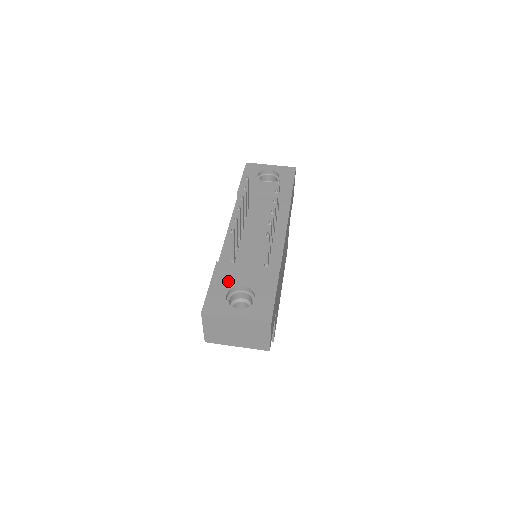
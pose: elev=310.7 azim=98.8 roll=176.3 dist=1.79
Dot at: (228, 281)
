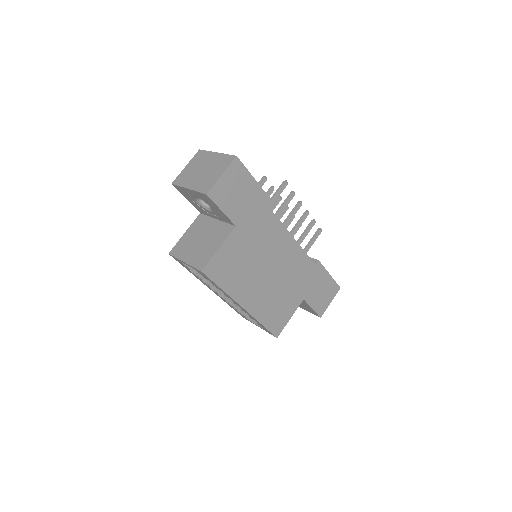
Dot at: occluded
